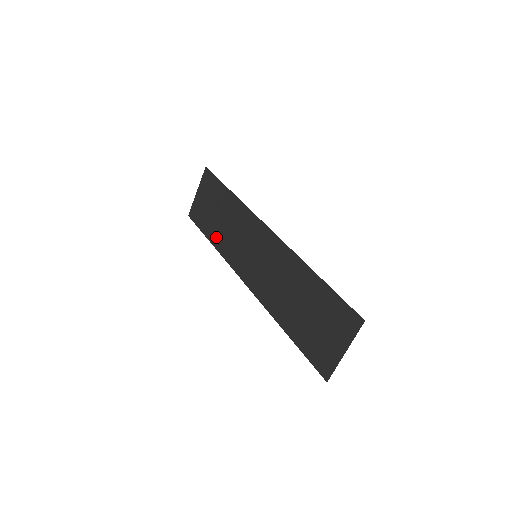
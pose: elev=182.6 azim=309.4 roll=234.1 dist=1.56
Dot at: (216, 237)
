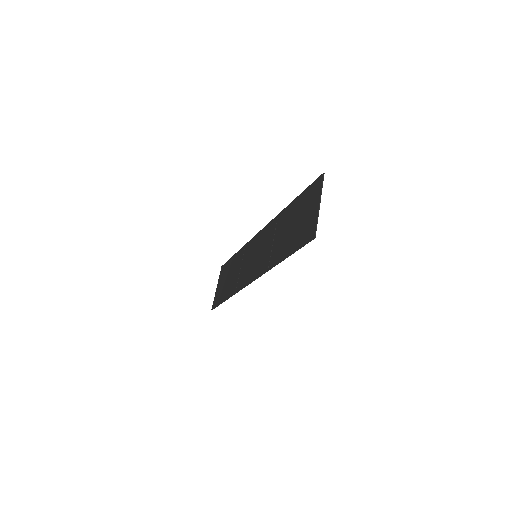
Dot at: (230, 290)
